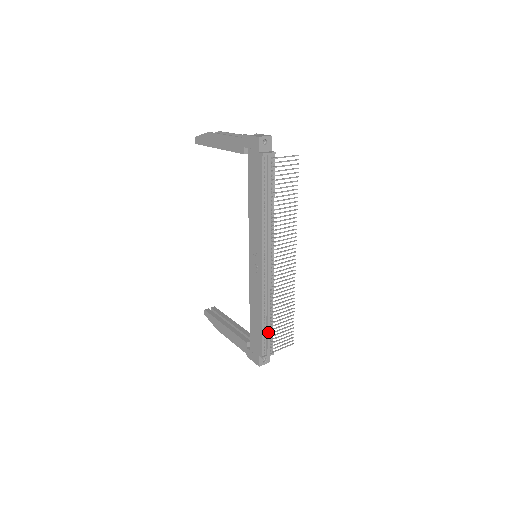
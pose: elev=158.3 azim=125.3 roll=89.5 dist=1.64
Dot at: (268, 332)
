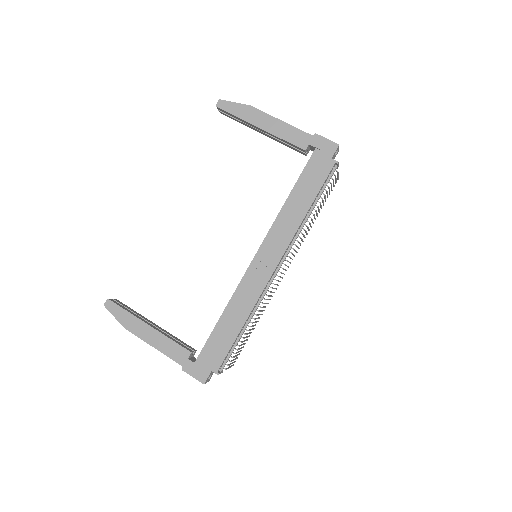
Dot at: (236, 344)
